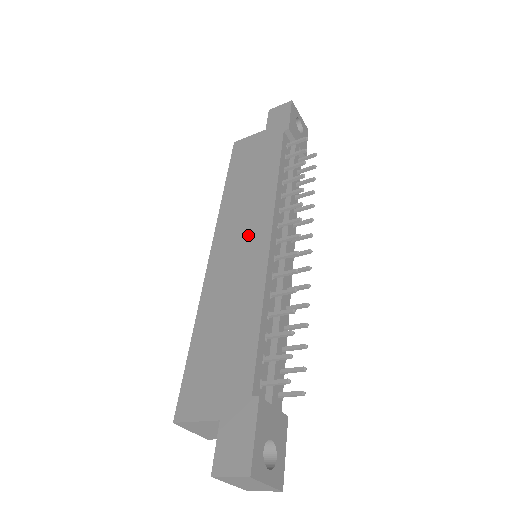
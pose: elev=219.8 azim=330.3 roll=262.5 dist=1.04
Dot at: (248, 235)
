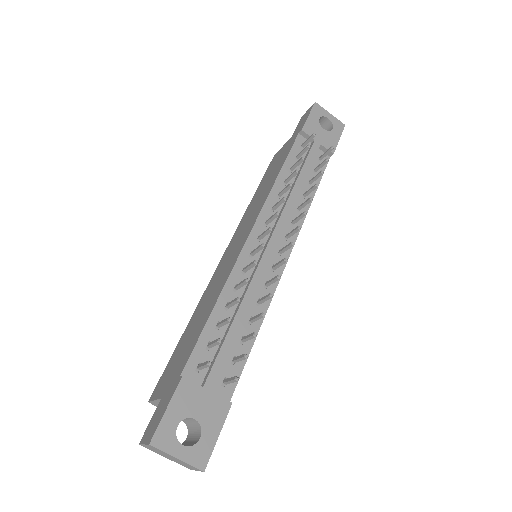
Dot at: (241, 237)
